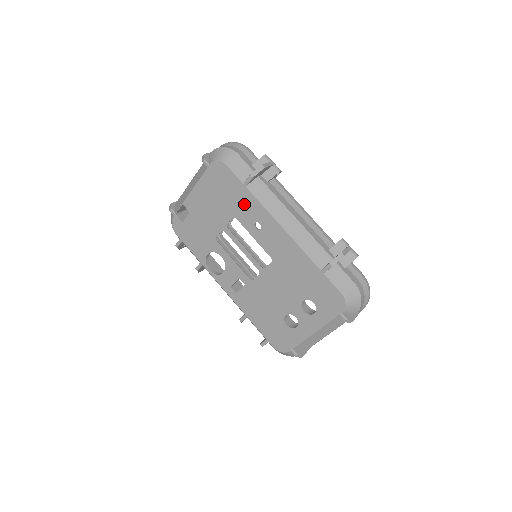
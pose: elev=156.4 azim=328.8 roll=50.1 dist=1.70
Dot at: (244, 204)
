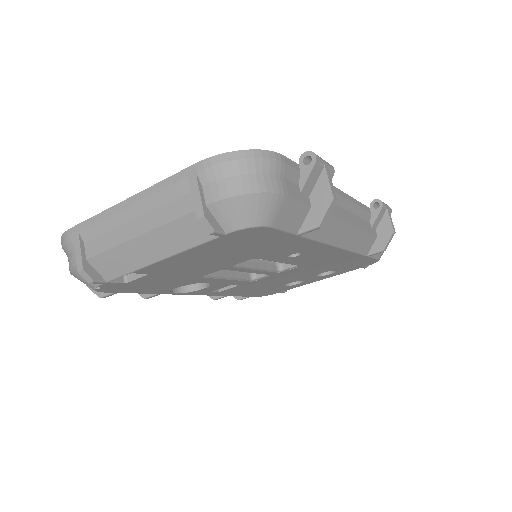
Dot at: (283, 248)
